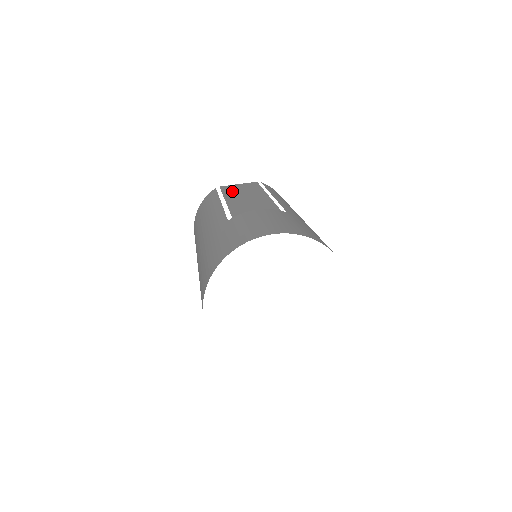
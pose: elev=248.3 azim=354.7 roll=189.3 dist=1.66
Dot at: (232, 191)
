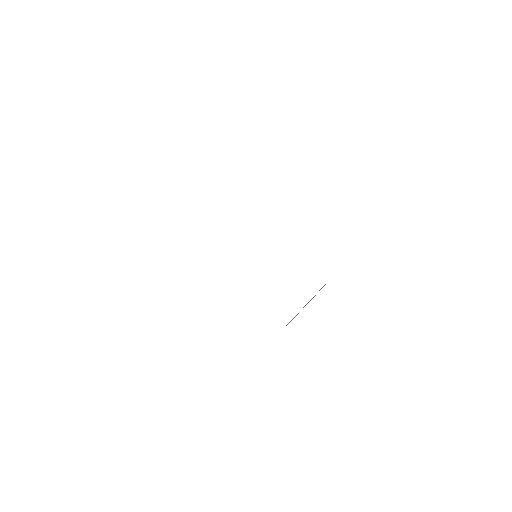
Dot at: occluded
